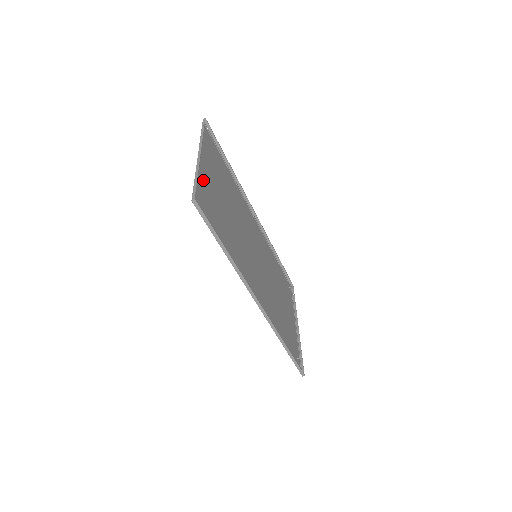
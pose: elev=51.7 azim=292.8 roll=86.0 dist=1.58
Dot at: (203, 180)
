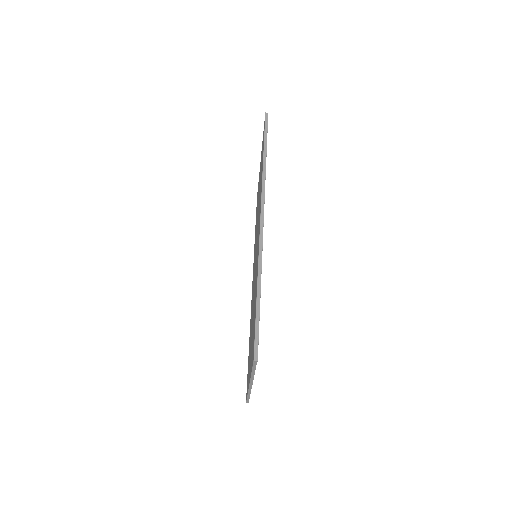
Dot at: occluded
